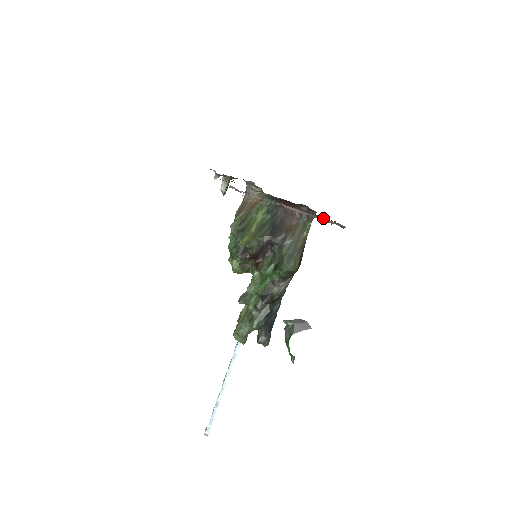
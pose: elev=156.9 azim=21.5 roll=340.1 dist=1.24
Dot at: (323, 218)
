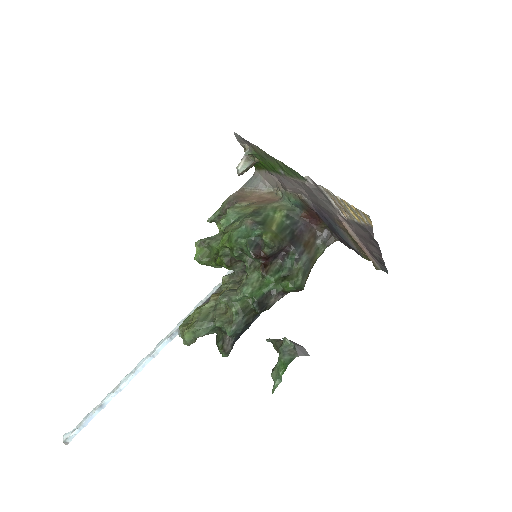
Dot at: (369, 252)
